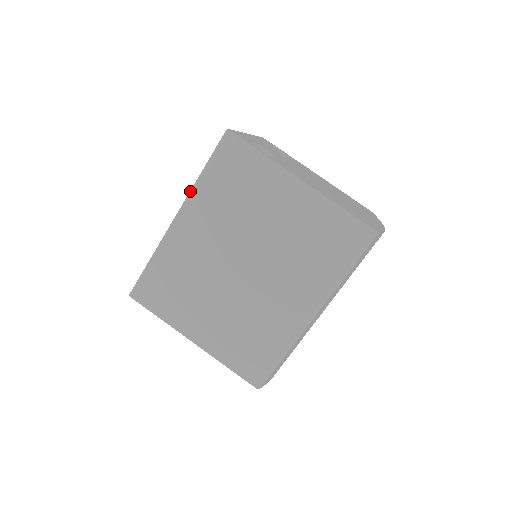
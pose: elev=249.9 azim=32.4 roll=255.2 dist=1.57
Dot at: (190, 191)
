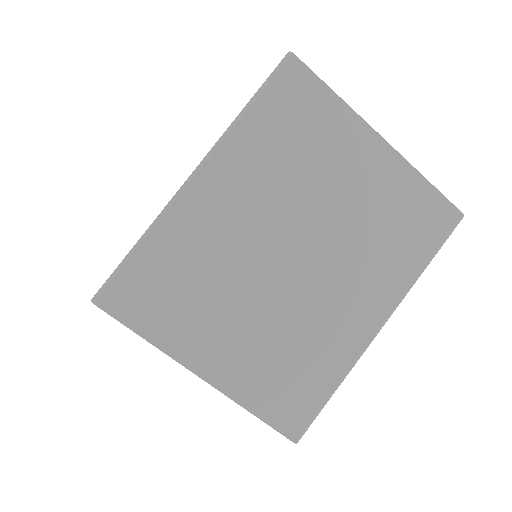
Dot at: (223, 134)
